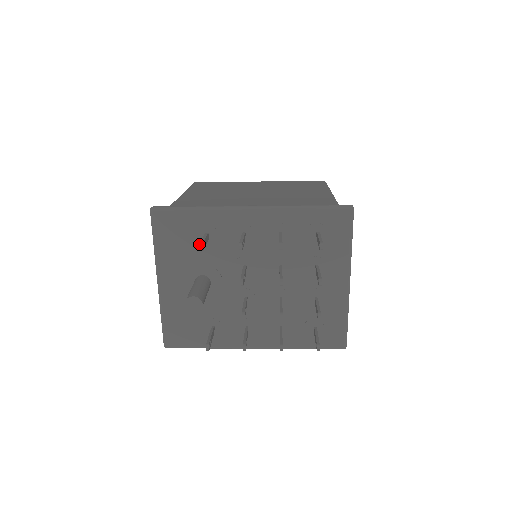
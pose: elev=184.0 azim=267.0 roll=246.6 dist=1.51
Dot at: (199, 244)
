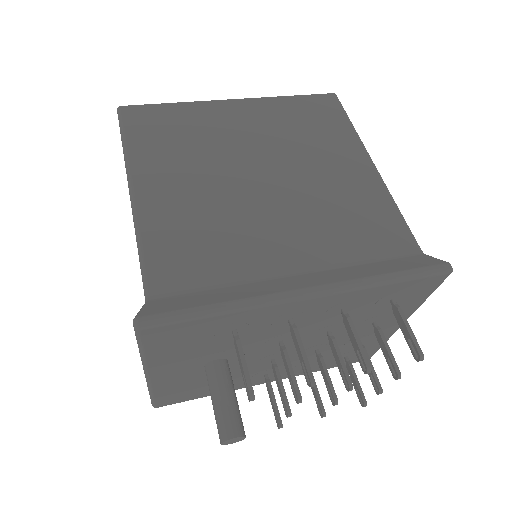
Dot at: (249, 397)
